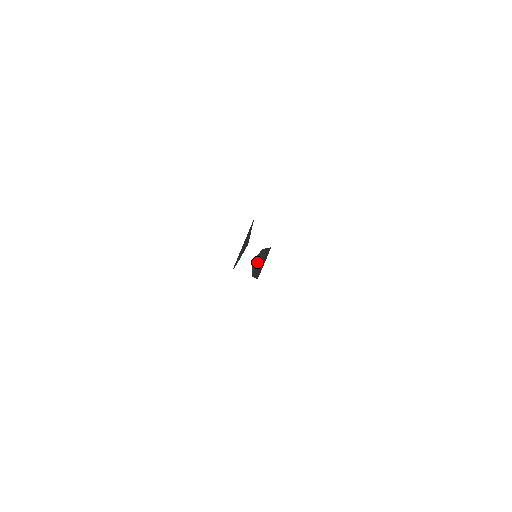
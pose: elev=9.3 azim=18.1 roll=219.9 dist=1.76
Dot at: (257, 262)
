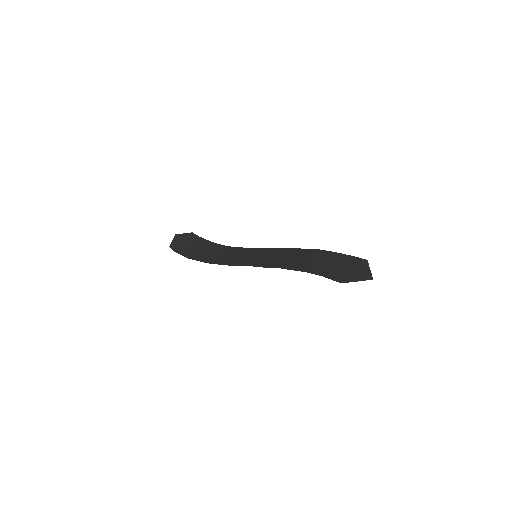
Dot at: (182, 239)
